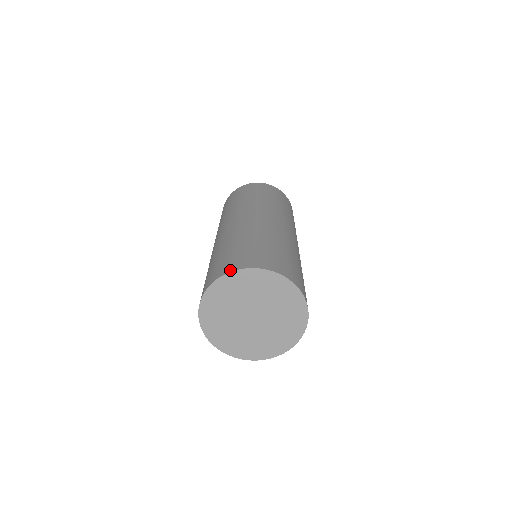
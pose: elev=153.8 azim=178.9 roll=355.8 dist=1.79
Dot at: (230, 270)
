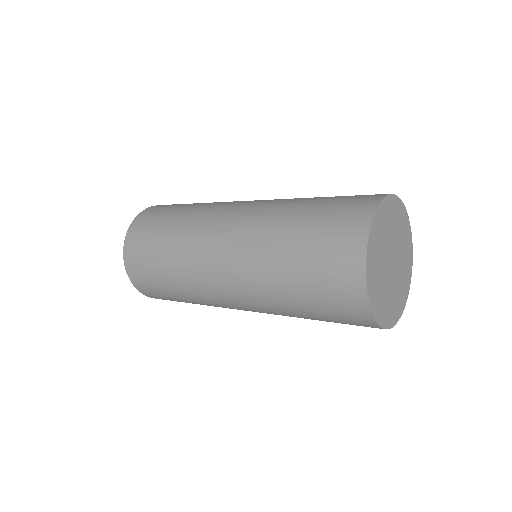
Dot at: occluded
